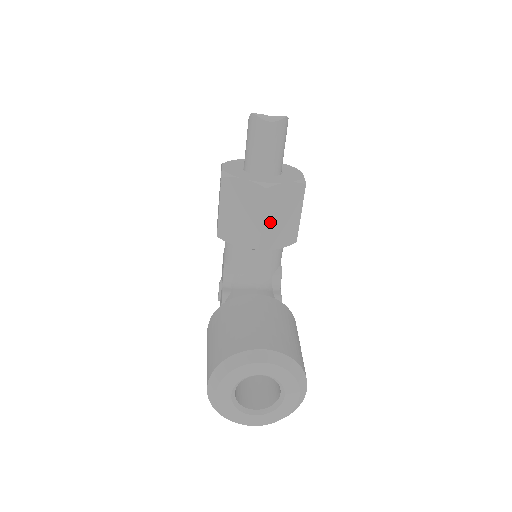
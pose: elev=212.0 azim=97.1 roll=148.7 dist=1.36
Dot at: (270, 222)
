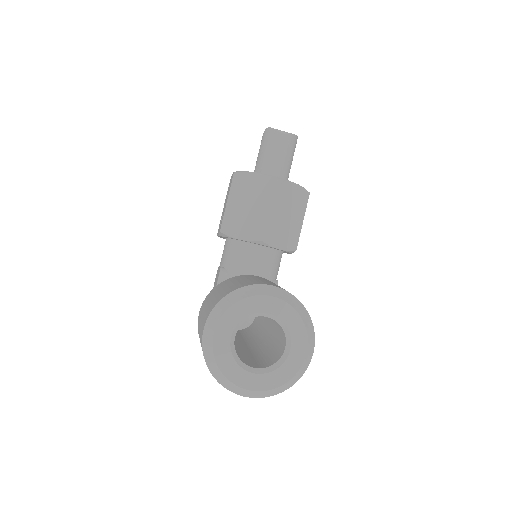
Dot at: (276, 216)
